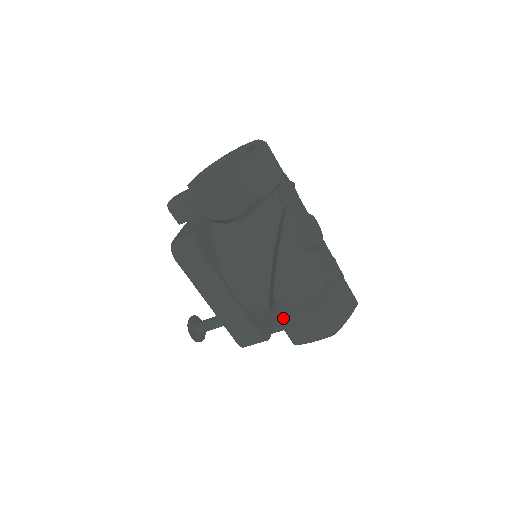
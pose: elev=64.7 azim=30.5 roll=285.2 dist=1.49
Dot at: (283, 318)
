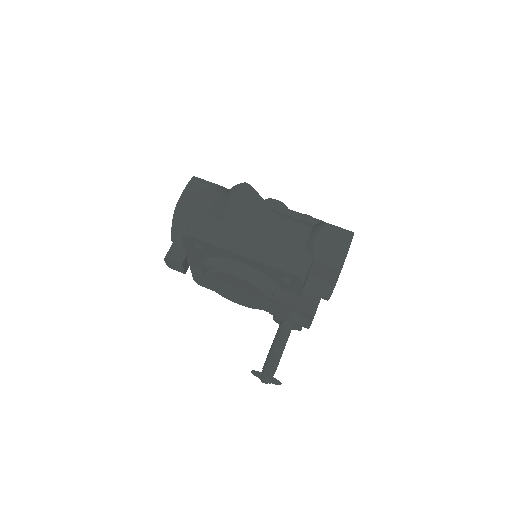
Dot at: (310, 253)
